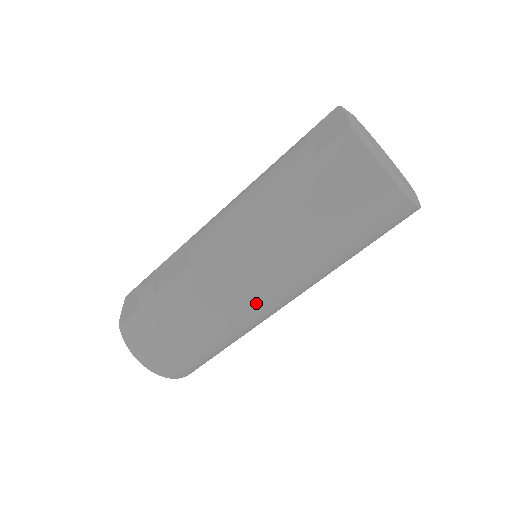
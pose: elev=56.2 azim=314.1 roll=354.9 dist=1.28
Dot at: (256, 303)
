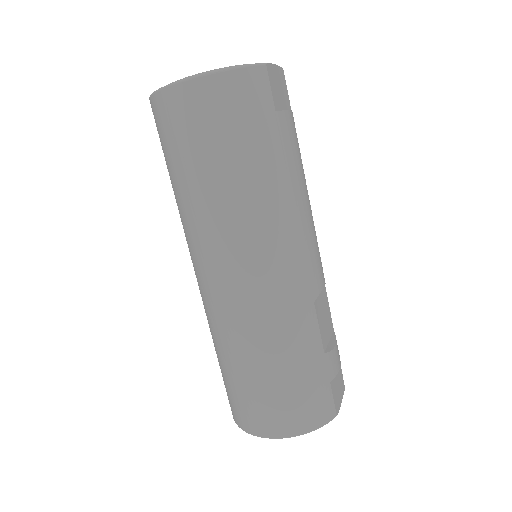
Dot at: (241, 288)
